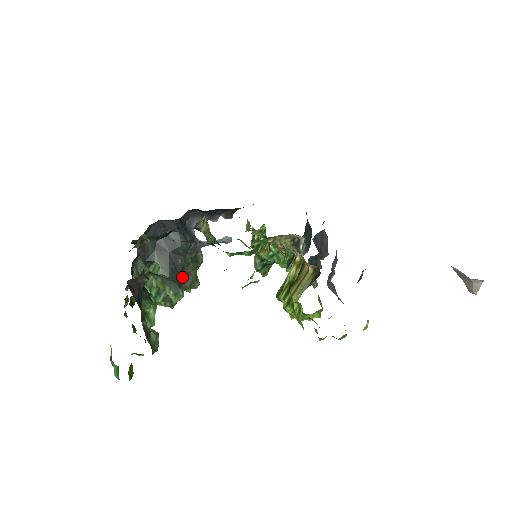
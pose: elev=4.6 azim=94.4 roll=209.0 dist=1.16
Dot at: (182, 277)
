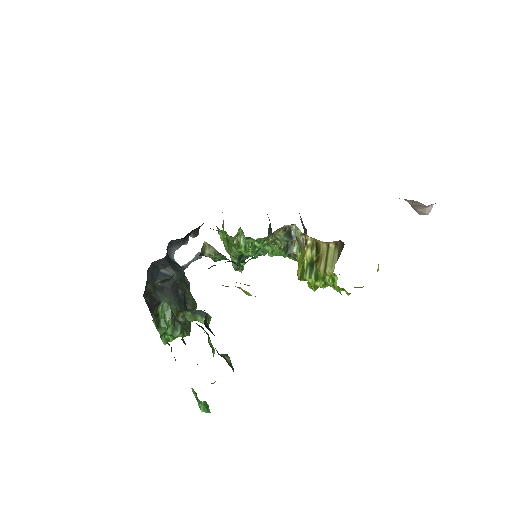
Dot at: (185, 305)
